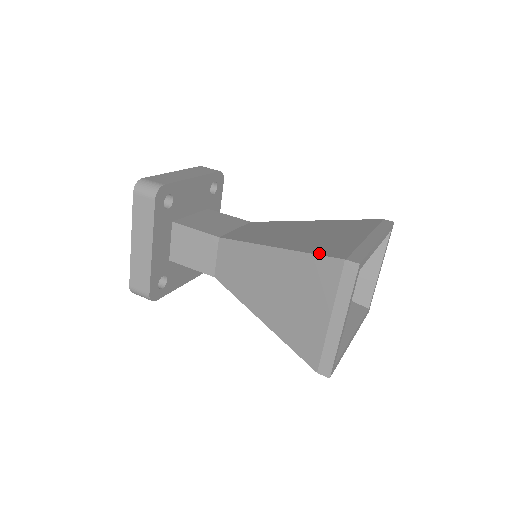
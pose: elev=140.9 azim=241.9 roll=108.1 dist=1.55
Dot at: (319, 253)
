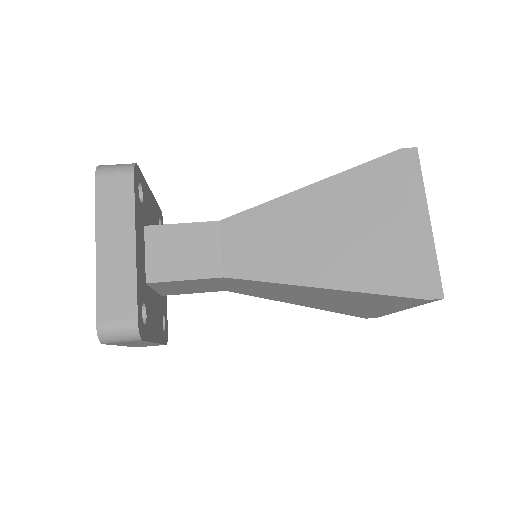
Dot at: (365, 164)
